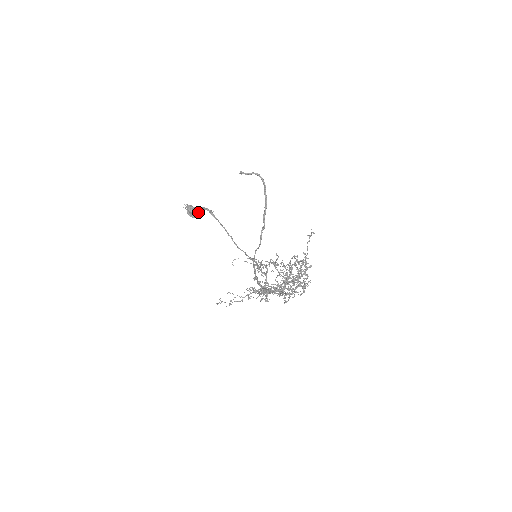
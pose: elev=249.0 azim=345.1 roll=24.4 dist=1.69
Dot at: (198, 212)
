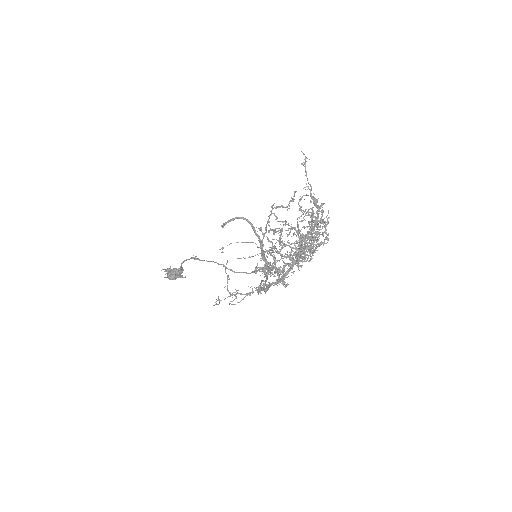
Dot at: occluded
